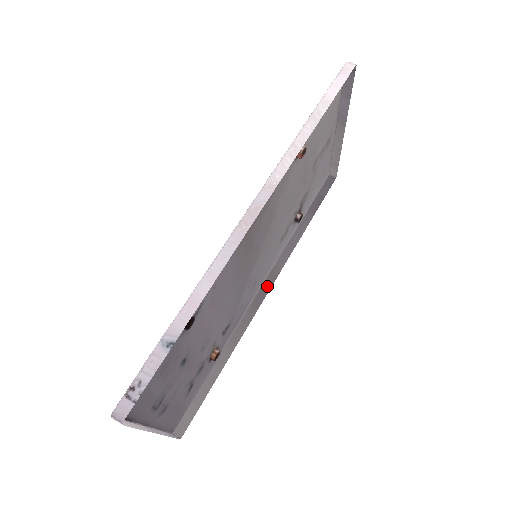
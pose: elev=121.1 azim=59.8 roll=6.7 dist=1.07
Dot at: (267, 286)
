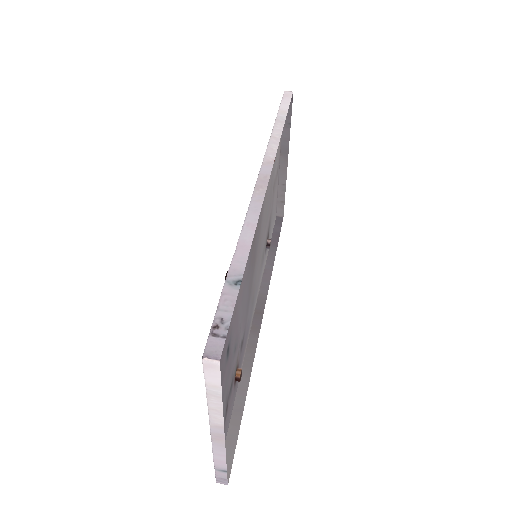
Dot at: (260, 311)
